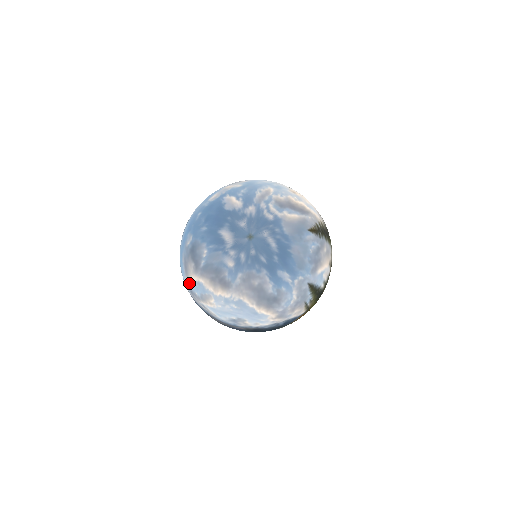
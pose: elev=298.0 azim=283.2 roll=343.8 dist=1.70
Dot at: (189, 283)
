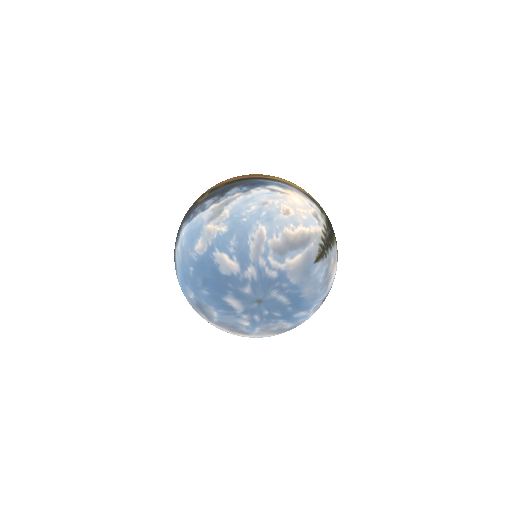
Dot at: occluded
